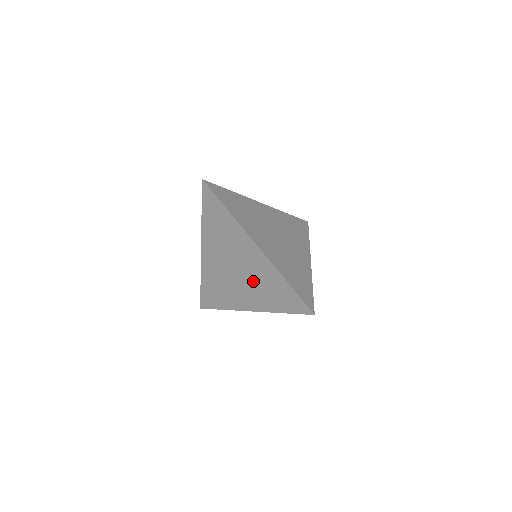
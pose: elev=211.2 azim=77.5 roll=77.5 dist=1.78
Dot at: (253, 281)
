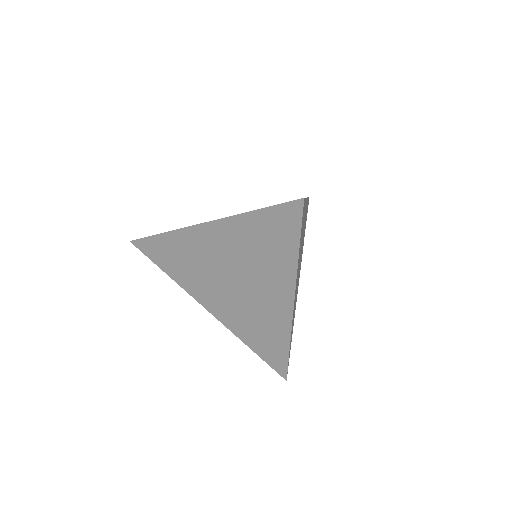
Dot at: (249, 266)
